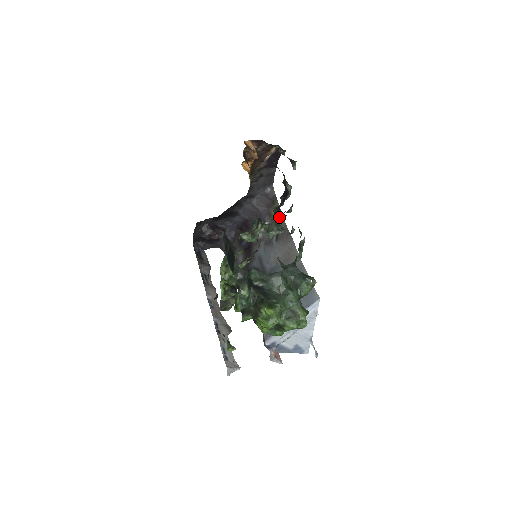
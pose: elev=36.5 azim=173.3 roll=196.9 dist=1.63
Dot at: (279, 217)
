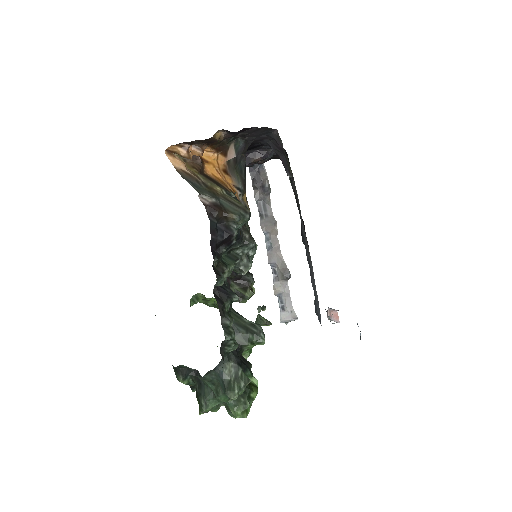
Dot at: (244, 246)
